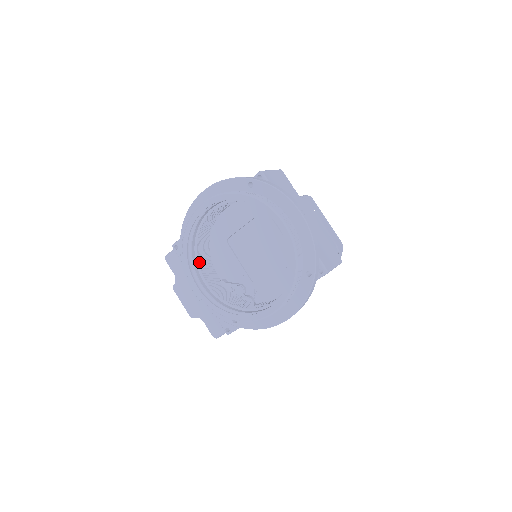
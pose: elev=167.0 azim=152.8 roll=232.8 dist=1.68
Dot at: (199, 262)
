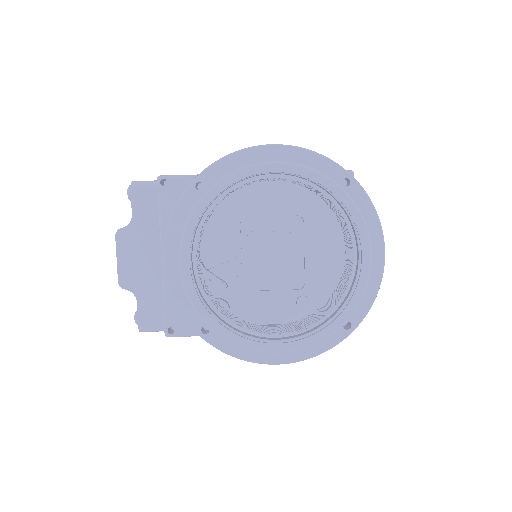
Dot at: (201, 227)
